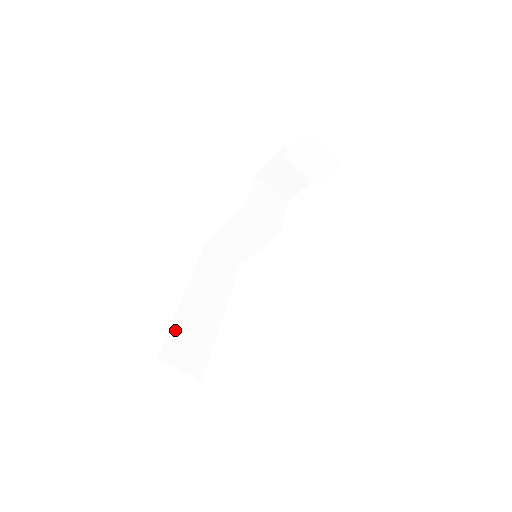
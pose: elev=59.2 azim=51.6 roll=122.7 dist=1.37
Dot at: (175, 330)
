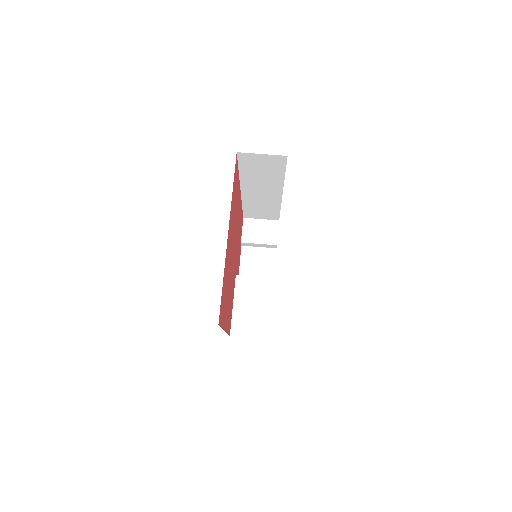
Dot at: occluded
